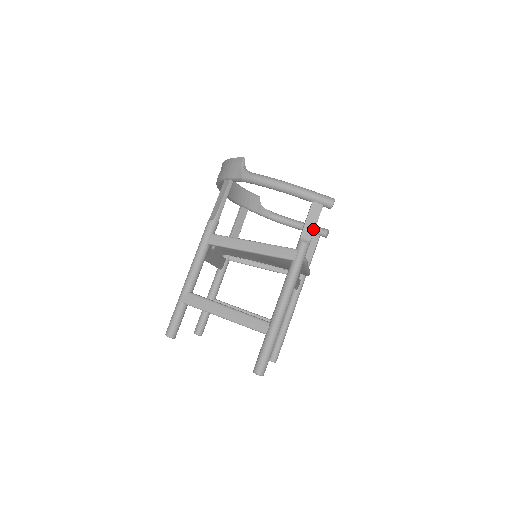
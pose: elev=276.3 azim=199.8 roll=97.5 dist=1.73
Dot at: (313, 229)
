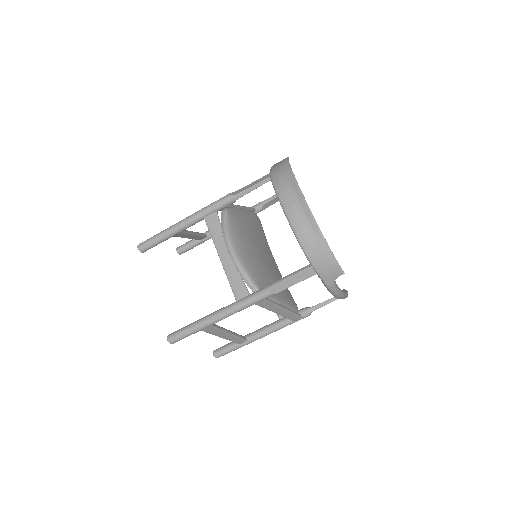
Dot at: occluded
